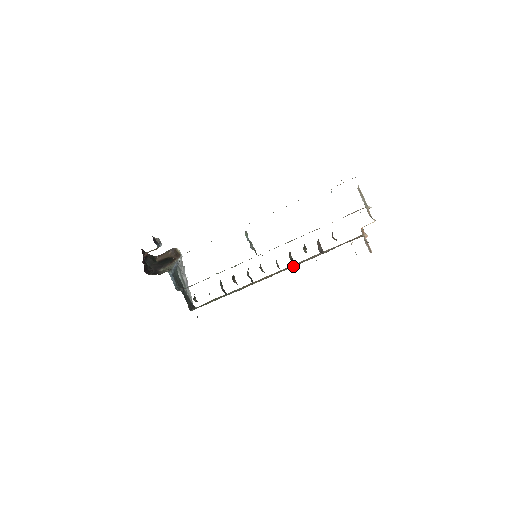
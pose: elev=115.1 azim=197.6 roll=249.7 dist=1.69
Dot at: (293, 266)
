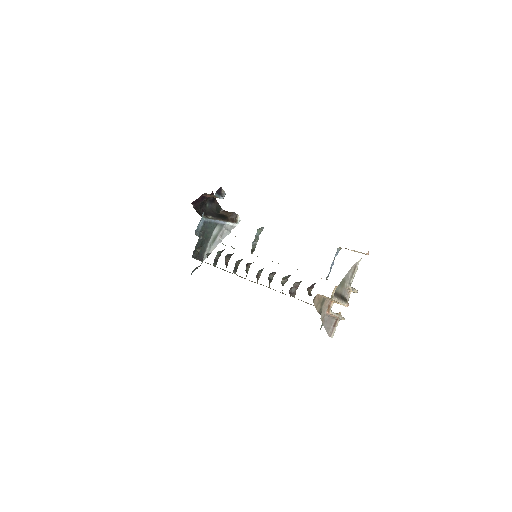
Dot at: occluded
